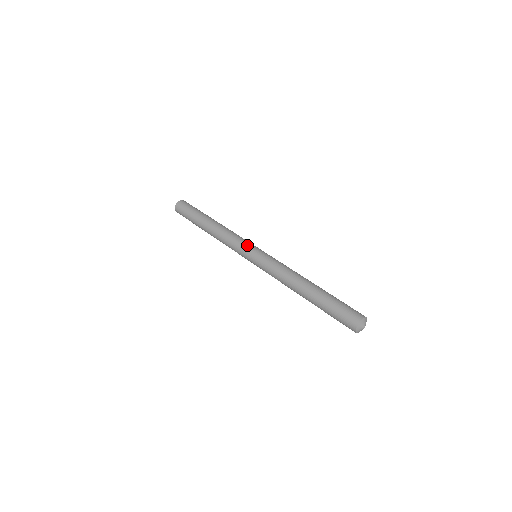
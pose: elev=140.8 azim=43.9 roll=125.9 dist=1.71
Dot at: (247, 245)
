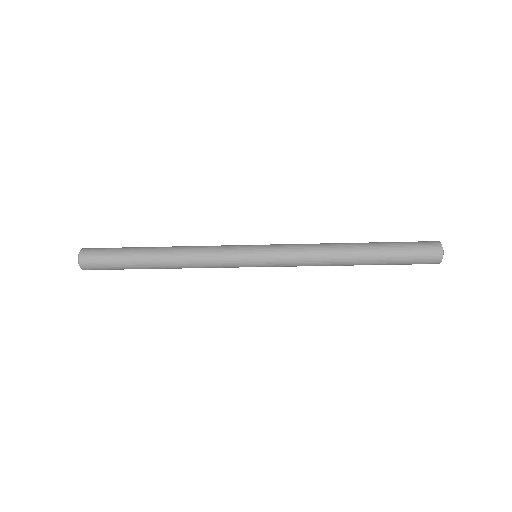
Dot at: (240, 245)
